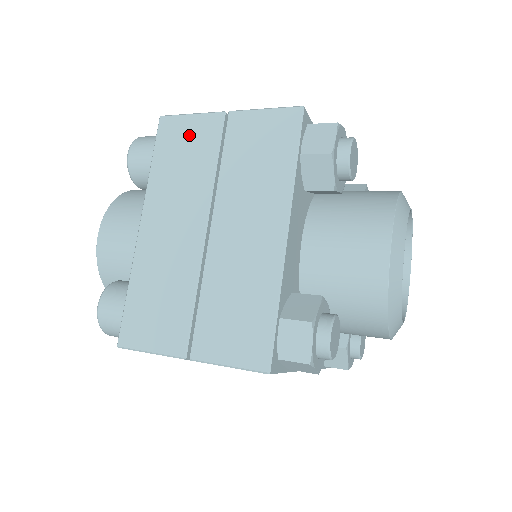
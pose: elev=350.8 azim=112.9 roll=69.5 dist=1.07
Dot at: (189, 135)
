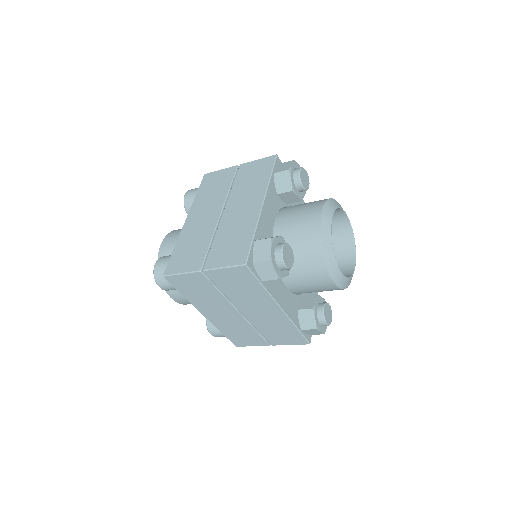
Dot at: (218, 178)
